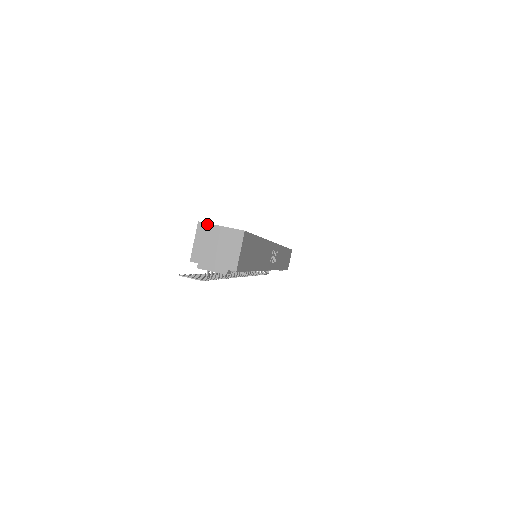
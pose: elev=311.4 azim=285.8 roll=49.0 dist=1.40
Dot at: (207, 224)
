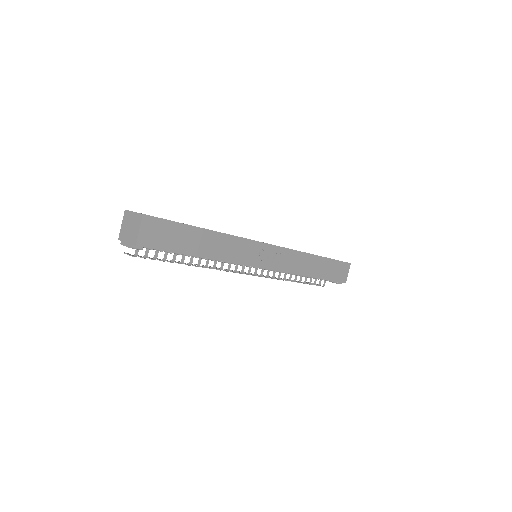
Dot at: (128, 211)
